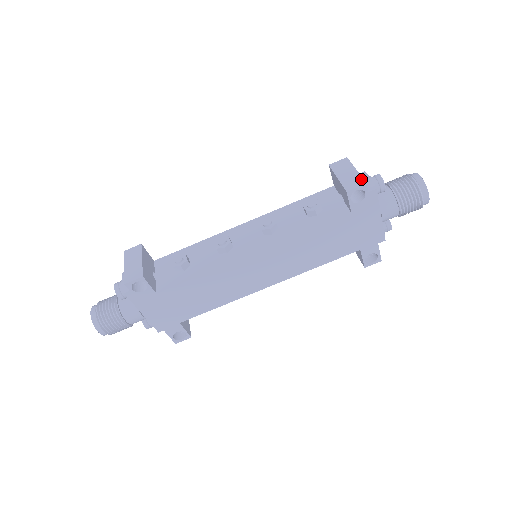
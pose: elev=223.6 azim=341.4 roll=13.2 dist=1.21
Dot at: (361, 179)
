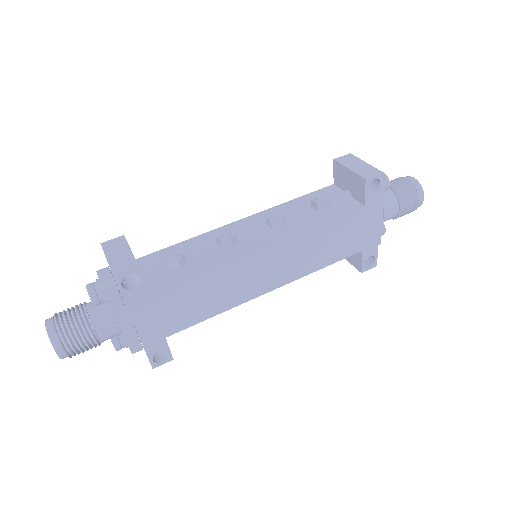
Dot at: (376, 169)
